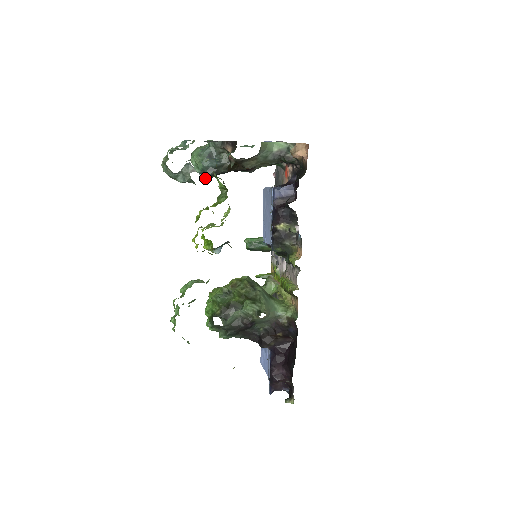
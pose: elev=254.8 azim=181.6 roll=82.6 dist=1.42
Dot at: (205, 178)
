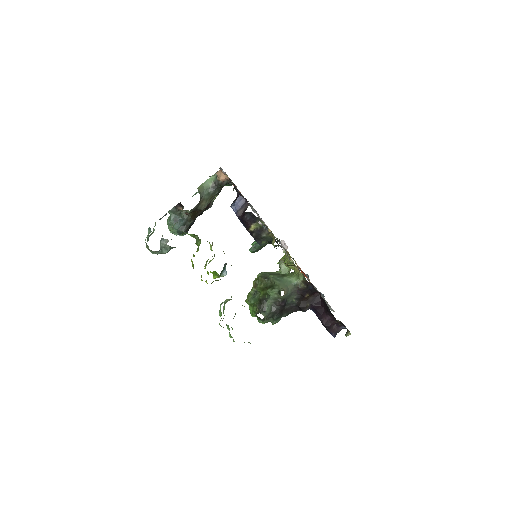
Dot at: occluded
